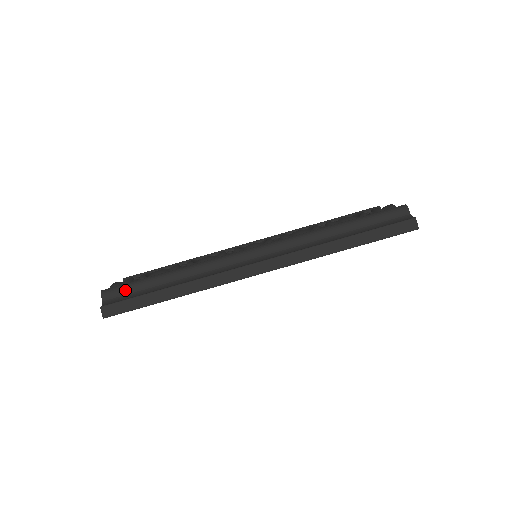
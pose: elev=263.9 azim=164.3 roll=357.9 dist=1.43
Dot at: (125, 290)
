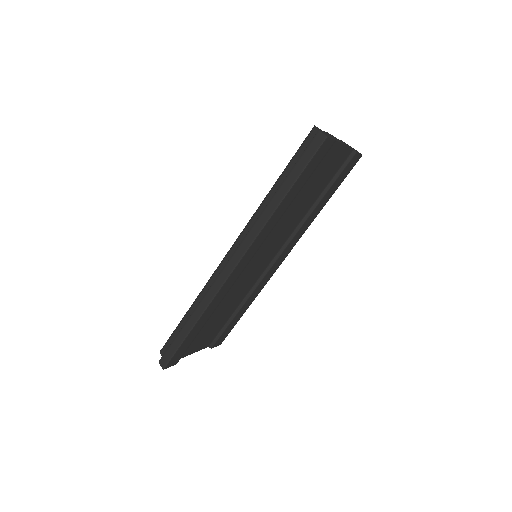
Dot at: (170, 340)
